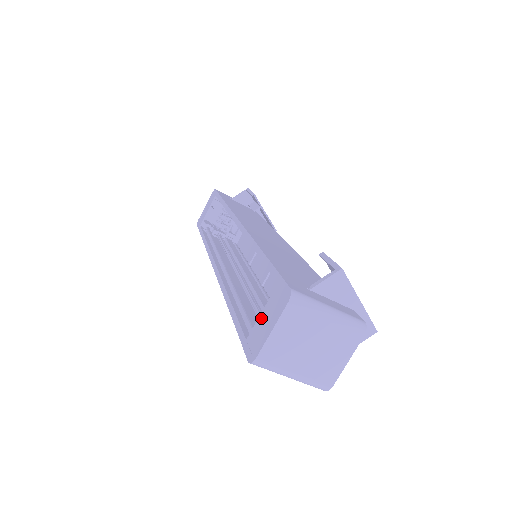
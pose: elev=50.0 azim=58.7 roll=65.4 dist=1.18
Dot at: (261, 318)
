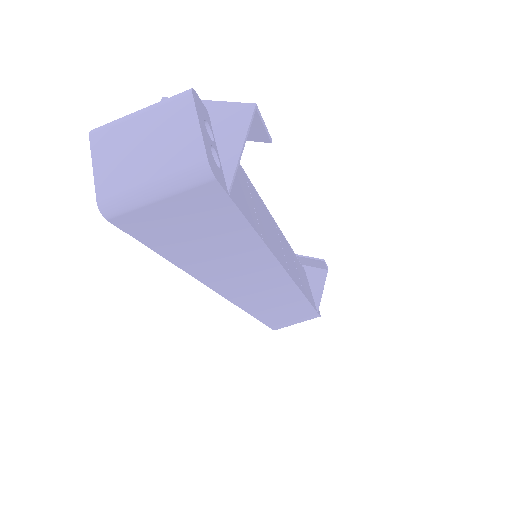
Dot at: occluded
